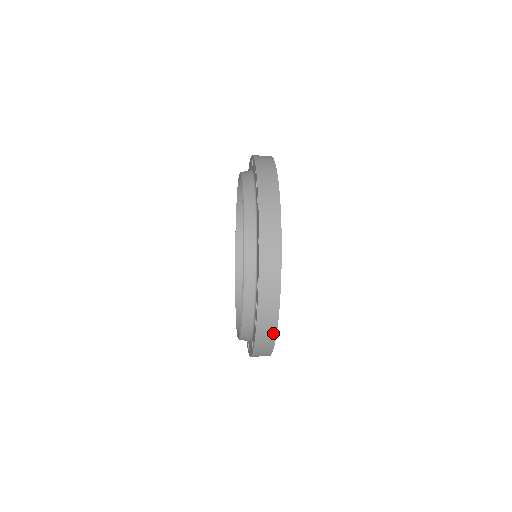
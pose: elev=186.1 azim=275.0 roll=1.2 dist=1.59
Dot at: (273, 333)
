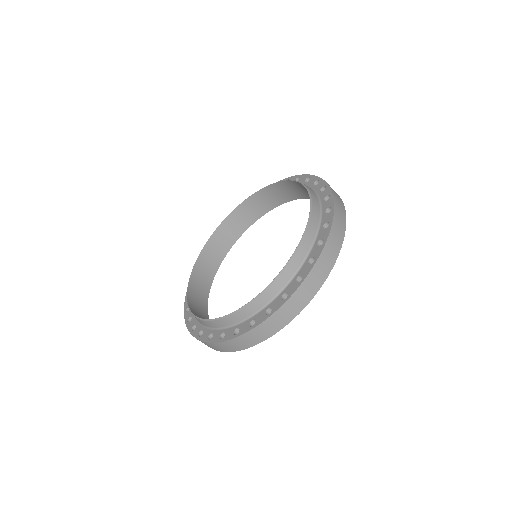
Dot at: (294, 314)
